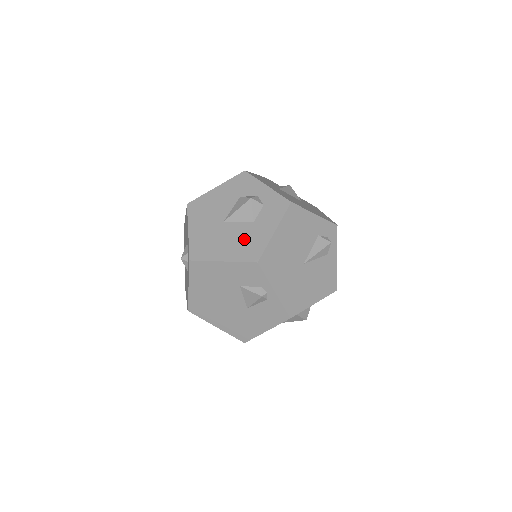
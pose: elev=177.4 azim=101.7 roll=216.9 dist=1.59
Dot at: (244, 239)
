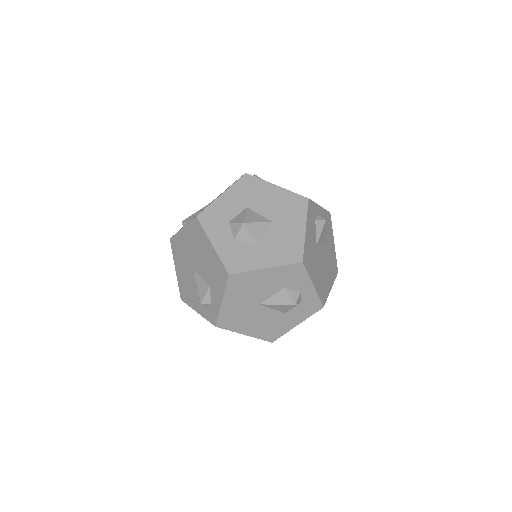
Dot at: (270, 324)
